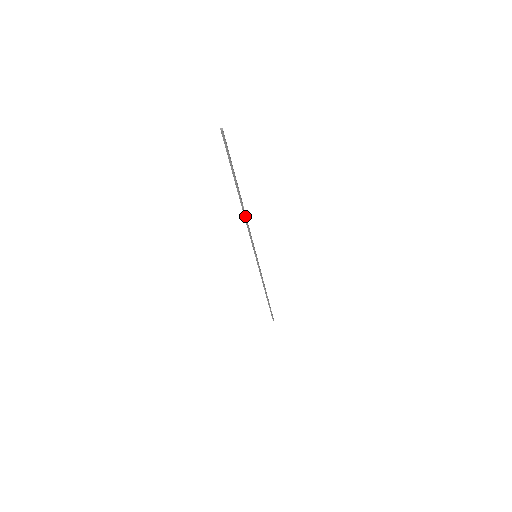
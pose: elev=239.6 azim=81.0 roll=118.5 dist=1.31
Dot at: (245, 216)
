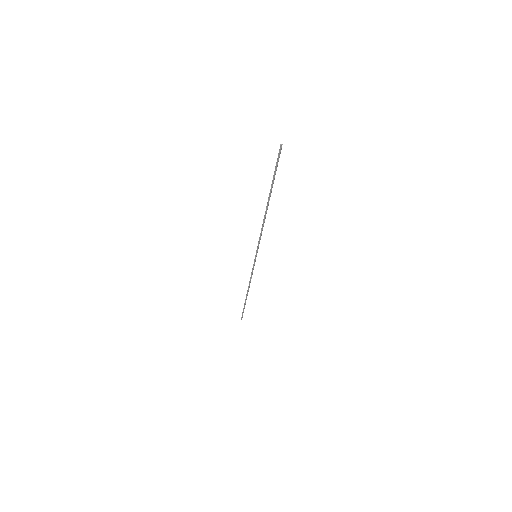
Dot at: (264, 219)
